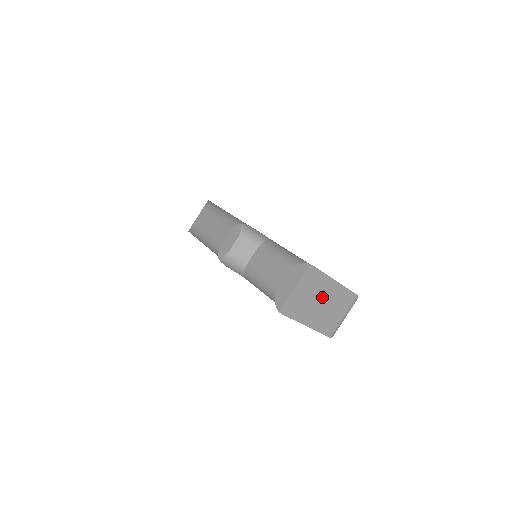
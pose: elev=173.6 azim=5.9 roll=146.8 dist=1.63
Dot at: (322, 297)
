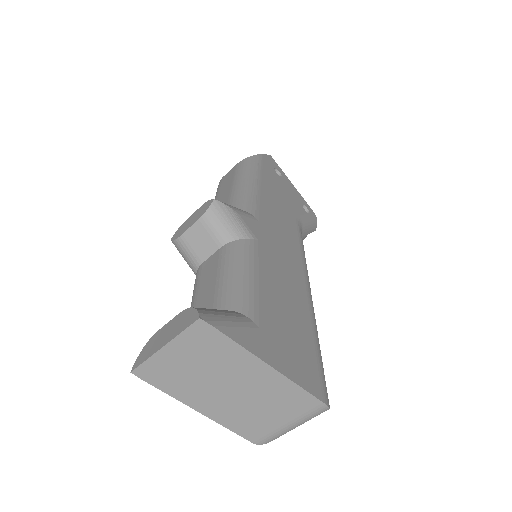
Dot at: (234, 380)
